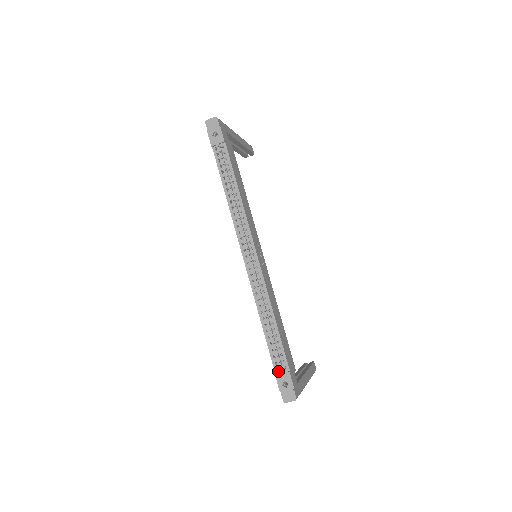
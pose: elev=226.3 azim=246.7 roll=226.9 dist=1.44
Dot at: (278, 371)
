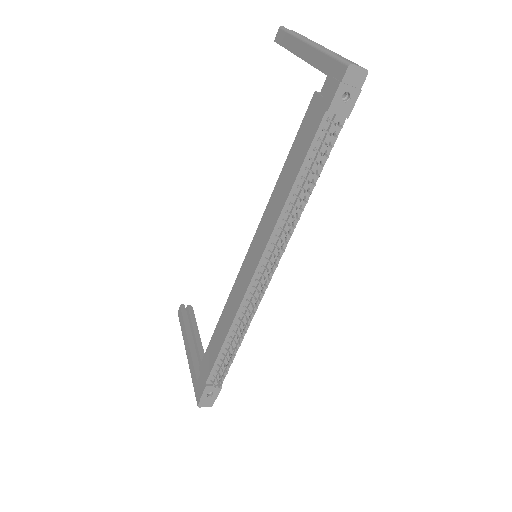
Dot at: (210, 382)
